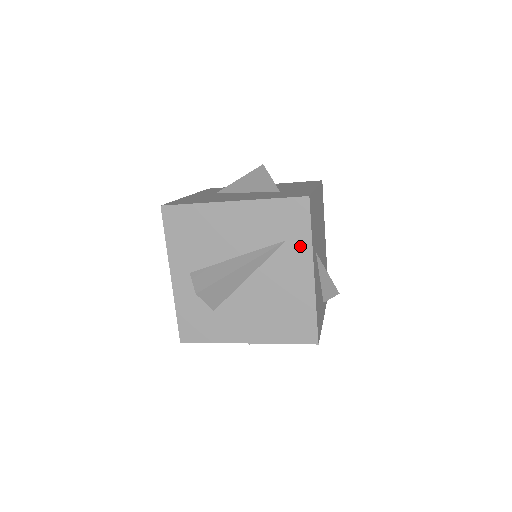
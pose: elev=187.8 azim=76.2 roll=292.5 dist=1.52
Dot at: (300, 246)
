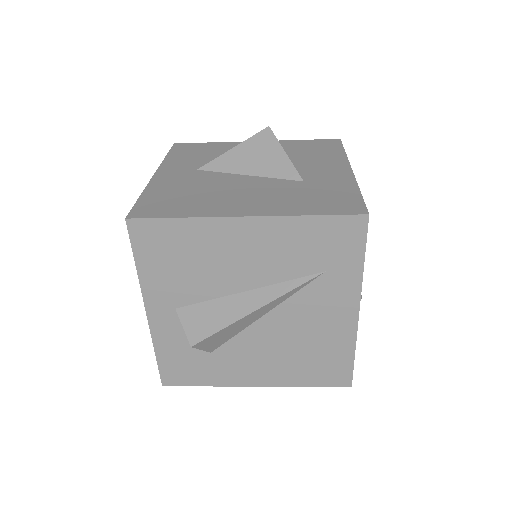
Dot at: (344, 279)
